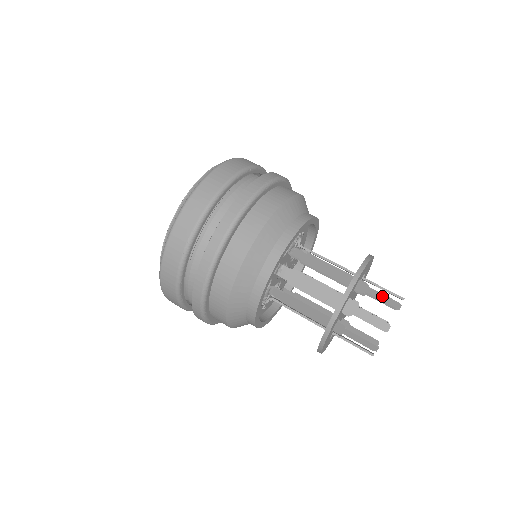
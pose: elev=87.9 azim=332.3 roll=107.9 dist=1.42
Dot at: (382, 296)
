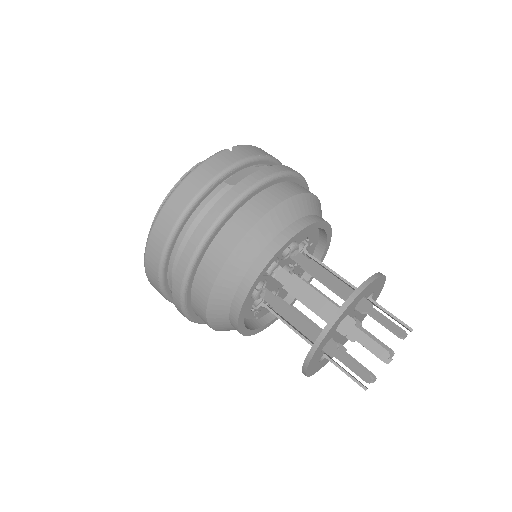
Dot at: (368, 341)
